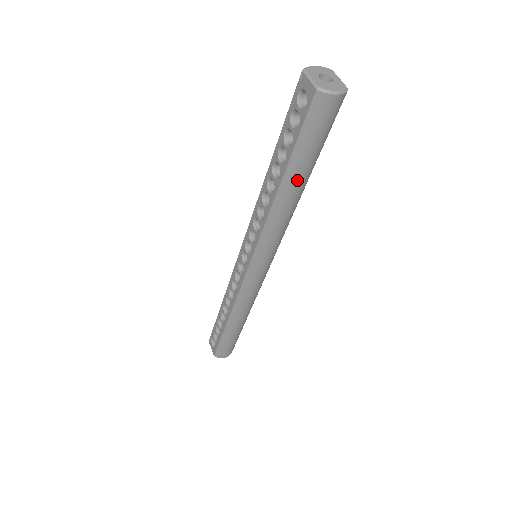
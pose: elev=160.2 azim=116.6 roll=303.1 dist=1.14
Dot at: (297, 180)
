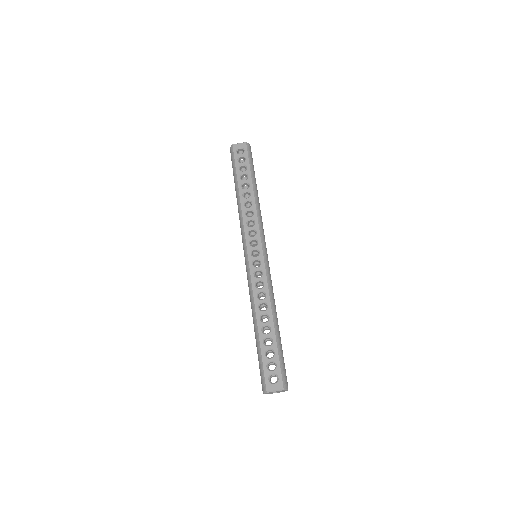
Dot at: (256, 185)
